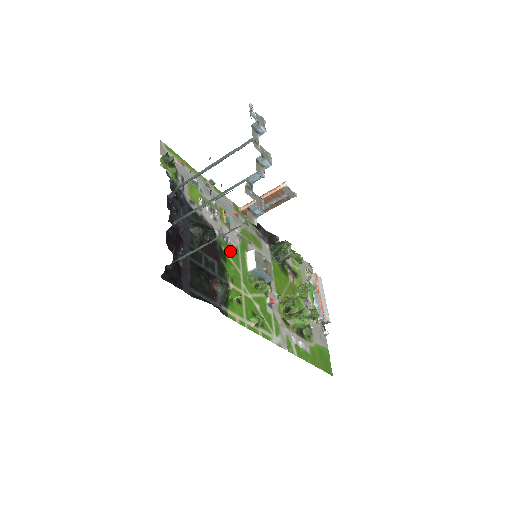
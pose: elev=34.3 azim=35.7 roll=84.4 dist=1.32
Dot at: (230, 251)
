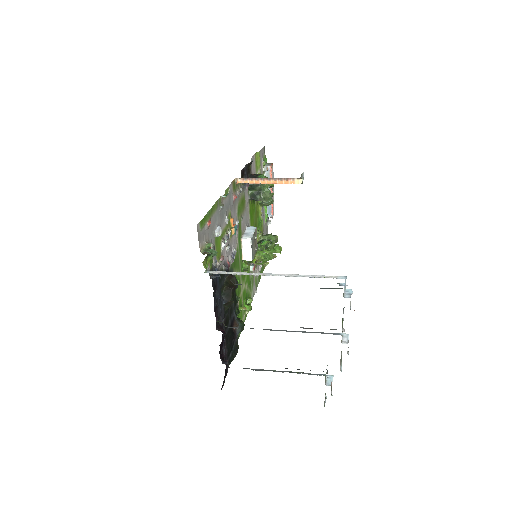
Dot at: (236, 263)
